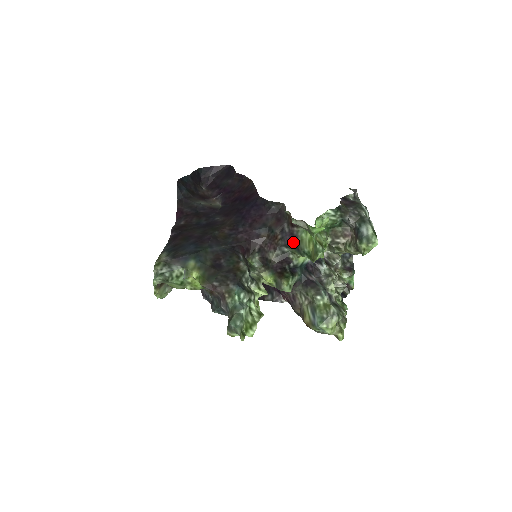
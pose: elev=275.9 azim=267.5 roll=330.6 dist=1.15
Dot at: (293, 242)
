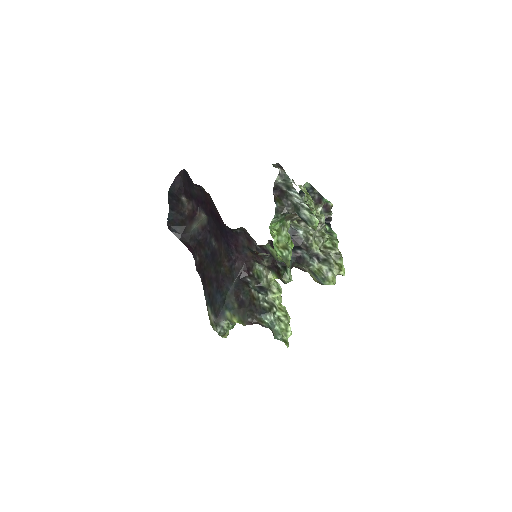
Dot at: (269, 255)
